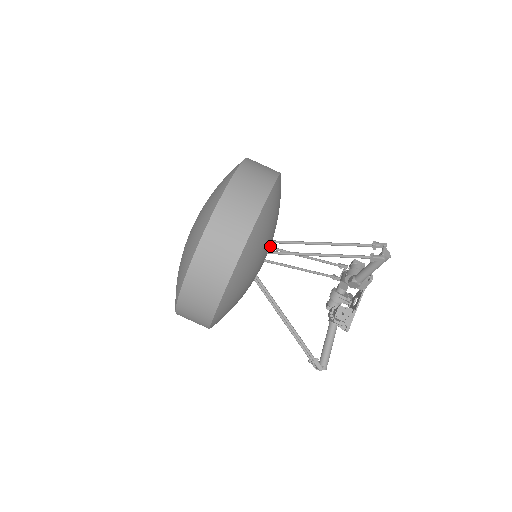
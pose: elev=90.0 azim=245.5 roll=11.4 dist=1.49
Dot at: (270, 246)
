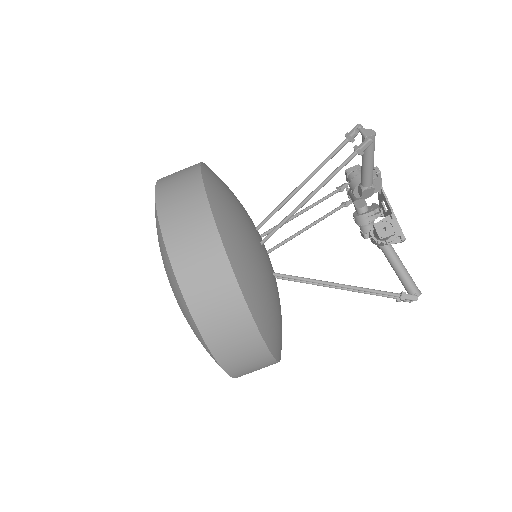
Dot at: (260, 235)
